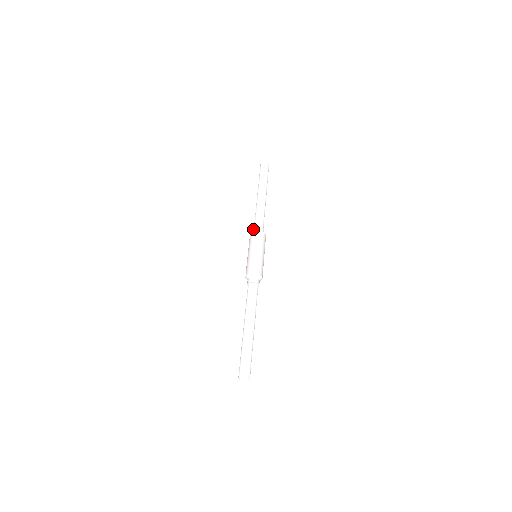
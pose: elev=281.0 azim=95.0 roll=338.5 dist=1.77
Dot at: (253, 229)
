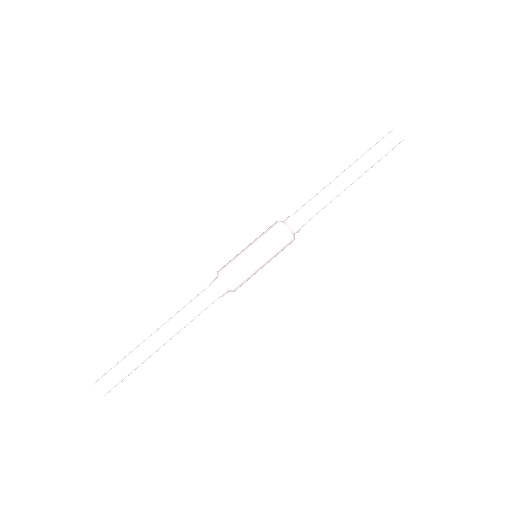
Dot at: occluded
